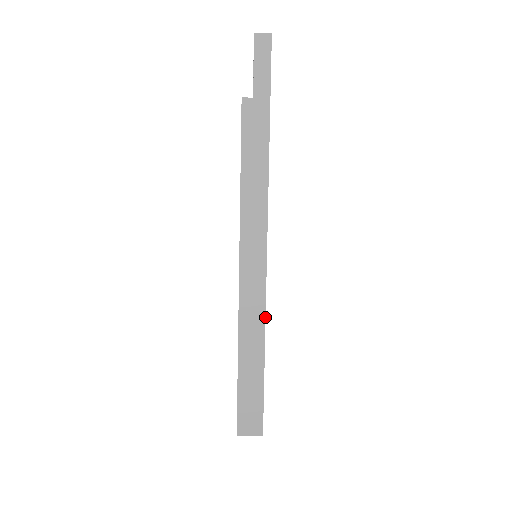
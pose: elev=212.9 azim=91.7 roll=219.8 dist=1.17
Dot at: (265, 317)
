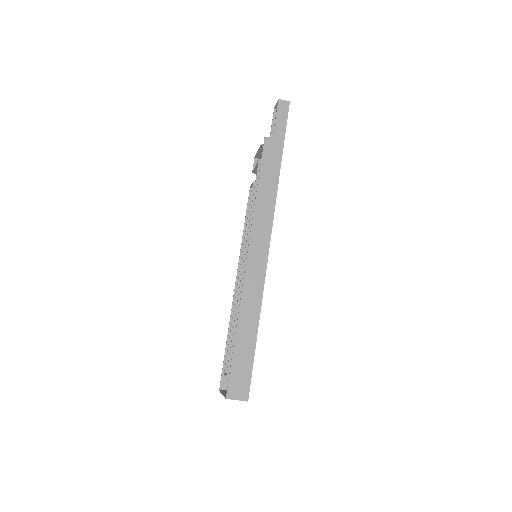
Dot at: (262, 297)
